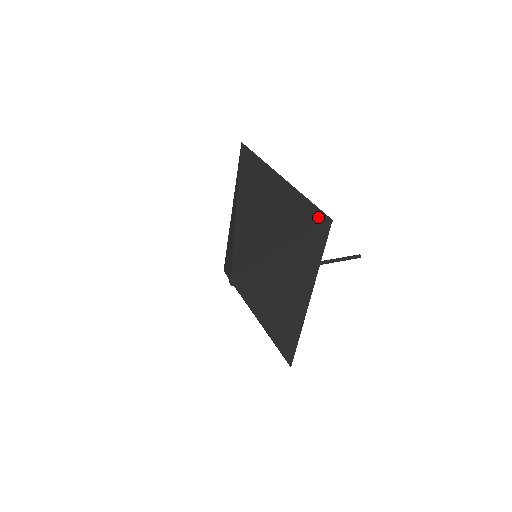
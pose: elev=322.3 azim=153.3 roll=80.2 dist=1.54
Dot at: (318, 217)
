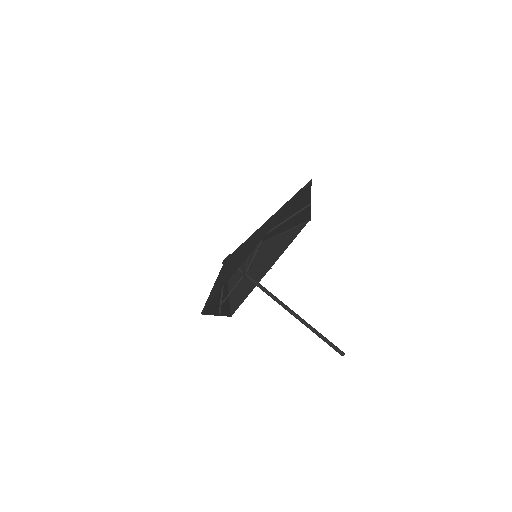
Dot at: (306, 187)
